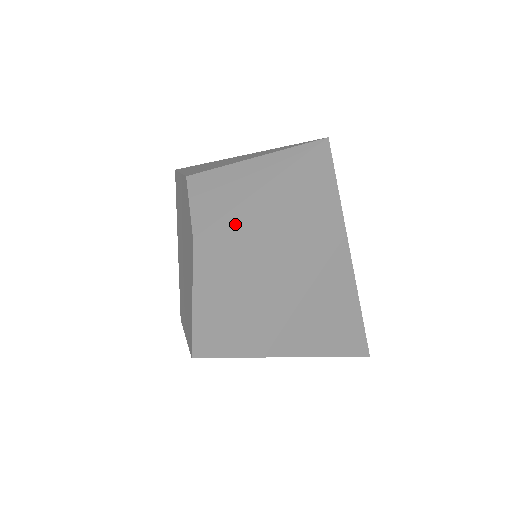
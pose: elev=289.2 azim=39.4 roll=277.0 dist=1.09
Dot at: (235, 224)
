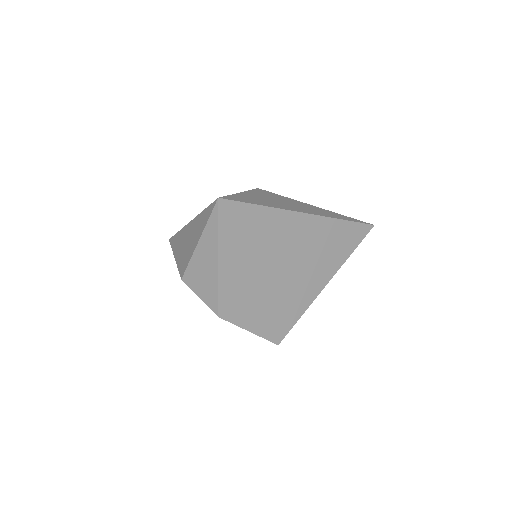
Dot at: (227, 288)
